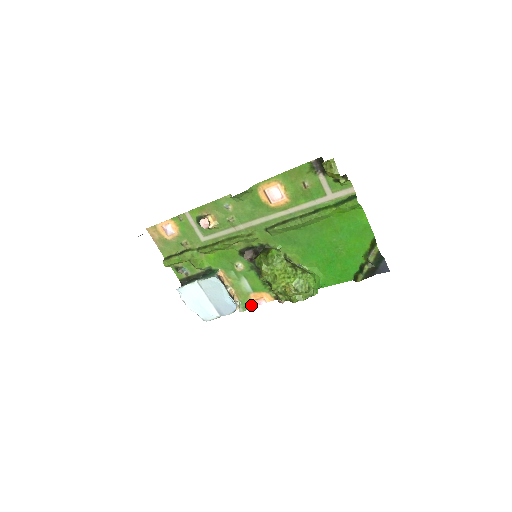
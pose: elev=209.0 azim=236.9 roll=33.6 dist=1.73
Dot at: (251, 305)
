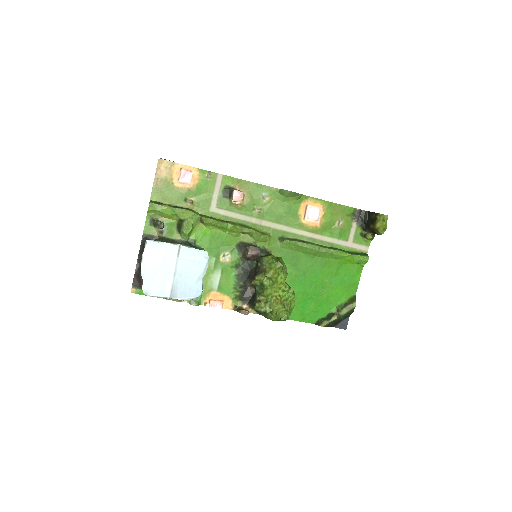
Dot at: (204, 303)
